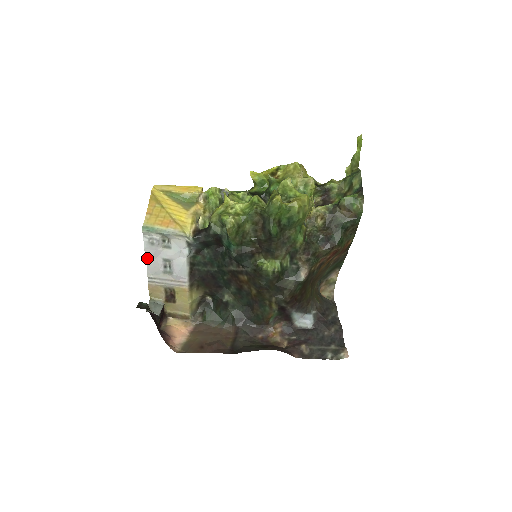
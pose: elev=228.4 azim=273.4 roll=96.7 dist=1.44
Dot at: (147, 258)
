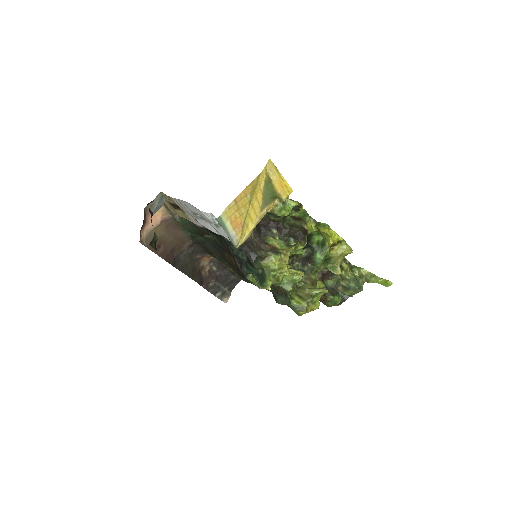
Dot at: (194, 207)
